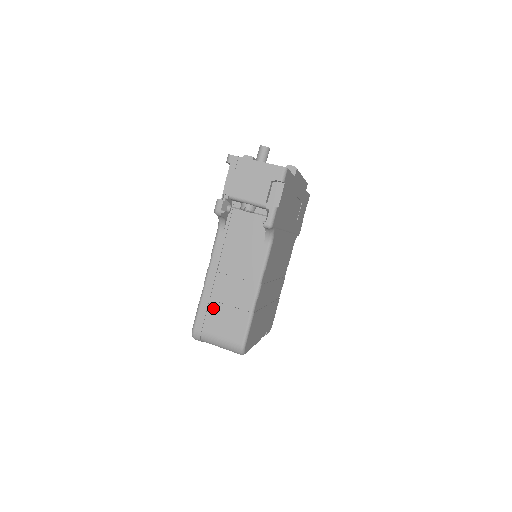
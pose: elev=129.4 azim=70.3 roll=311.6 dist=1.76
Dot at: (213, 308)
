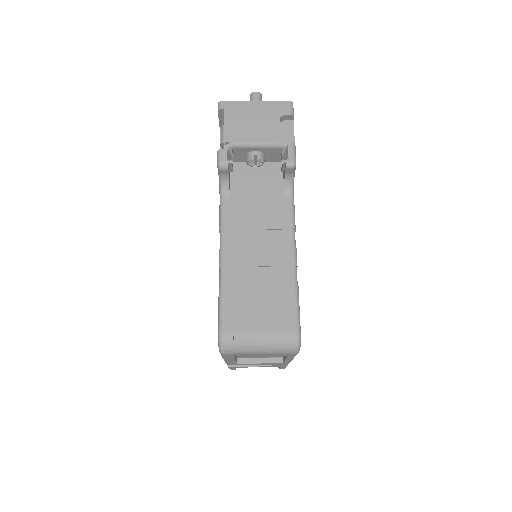
Dot at: (241, 296)
